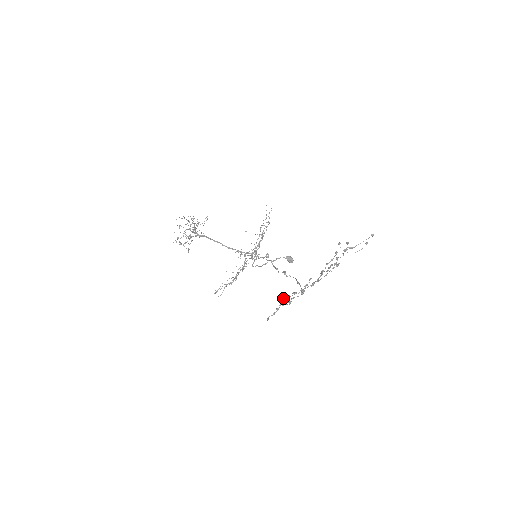
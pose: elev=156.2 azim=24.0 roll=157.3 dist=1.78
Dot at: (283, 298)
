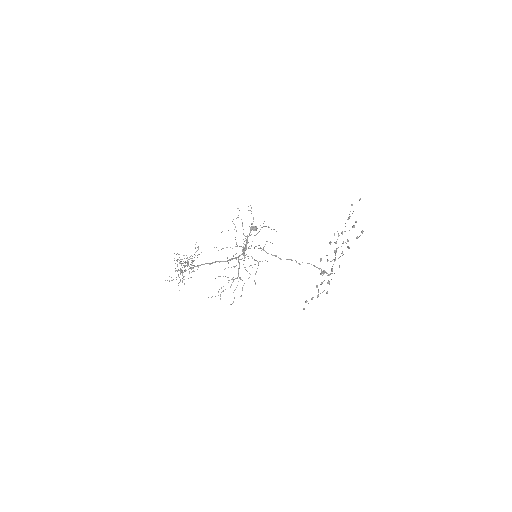
Dot at: occluded
